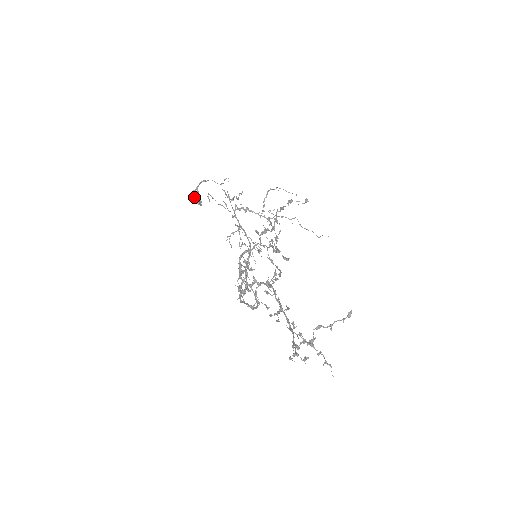
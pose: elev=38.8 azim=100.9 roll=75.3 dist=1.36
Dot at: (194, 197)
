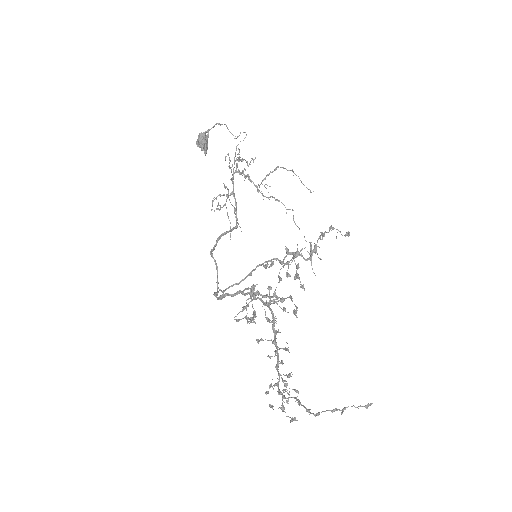
Dot at: (202, 141)
